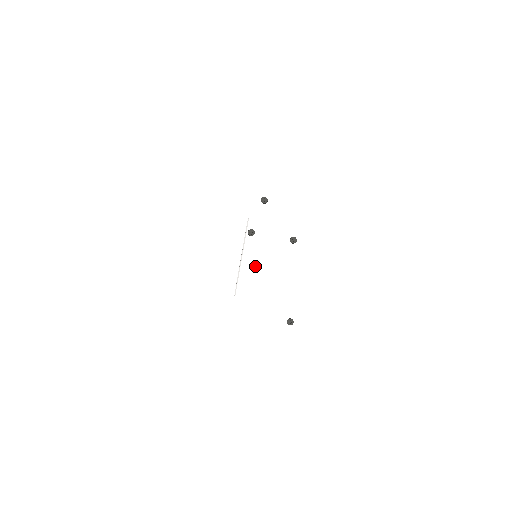
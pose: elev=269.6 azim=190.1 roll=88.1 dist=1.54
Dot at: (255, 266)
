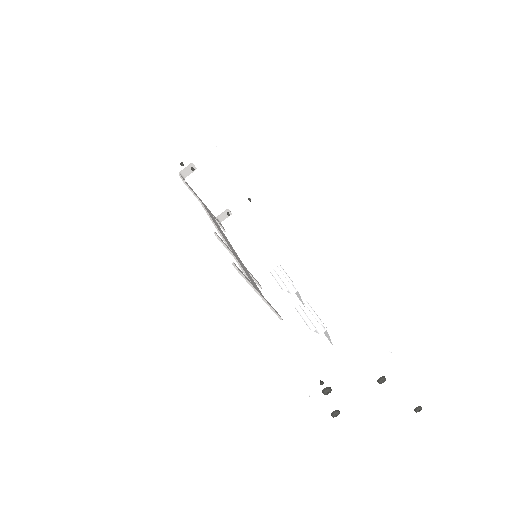
Dot at: (359, 420)
